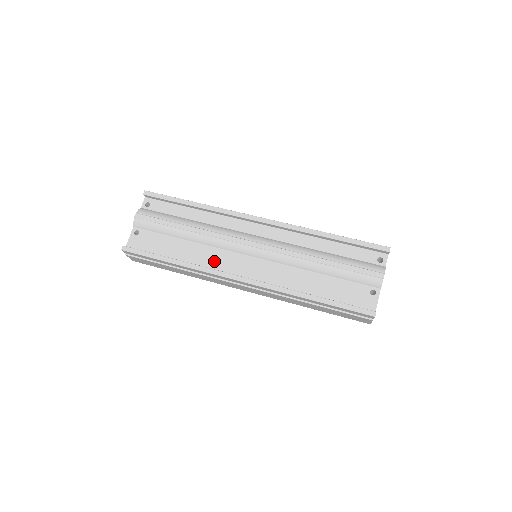
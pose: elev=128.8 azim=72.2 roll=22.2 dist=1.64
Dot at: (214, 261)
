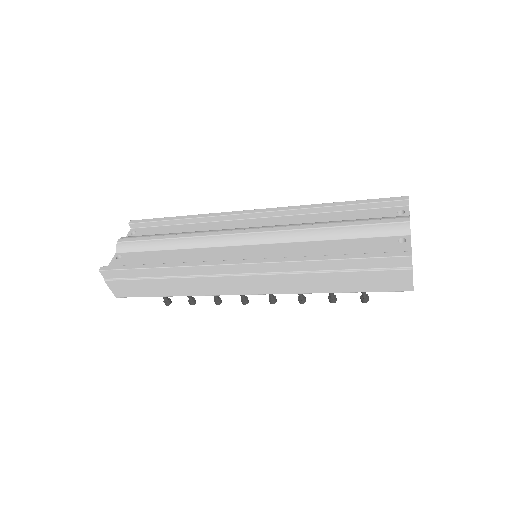
Dot at: (205, 259)
